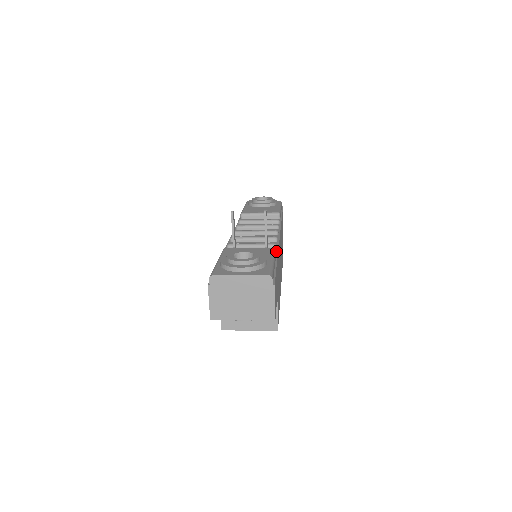
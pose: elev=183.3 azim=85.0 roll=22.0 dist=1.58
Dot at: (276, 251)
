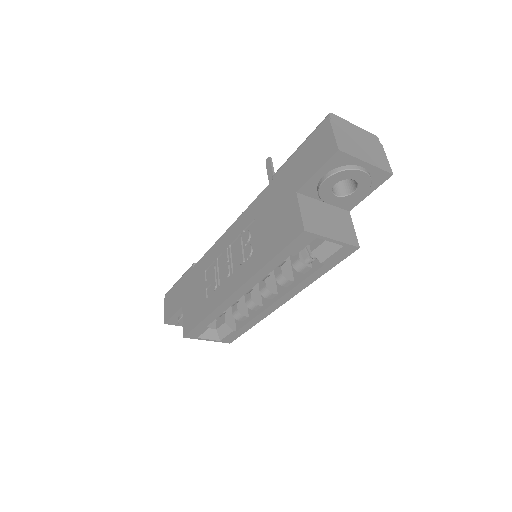
Dot at: occluded
